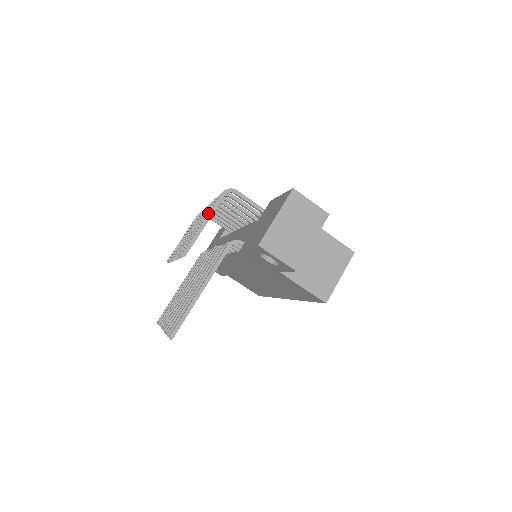
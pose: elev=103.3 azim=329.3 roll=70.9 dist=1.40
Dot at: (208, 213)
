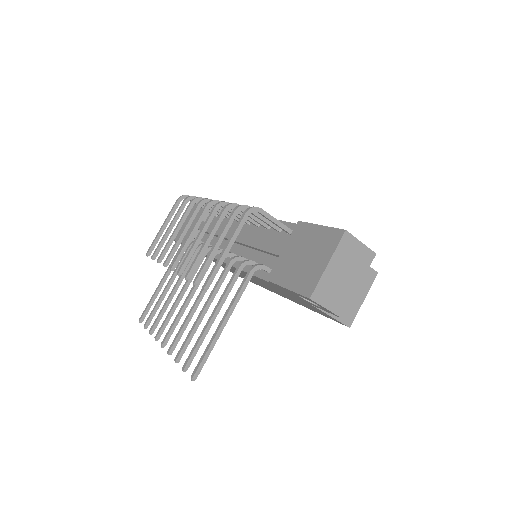
Dot at: (231, 238)
